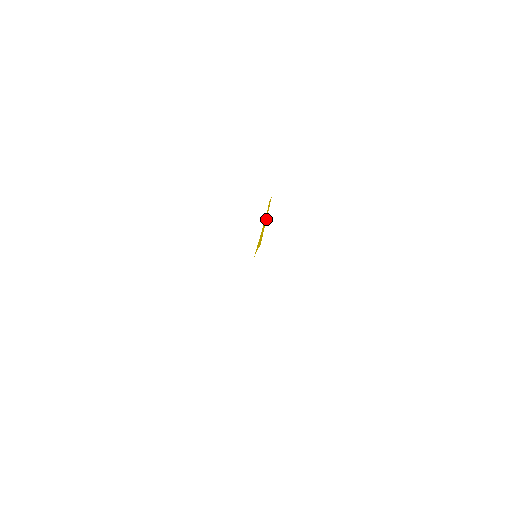
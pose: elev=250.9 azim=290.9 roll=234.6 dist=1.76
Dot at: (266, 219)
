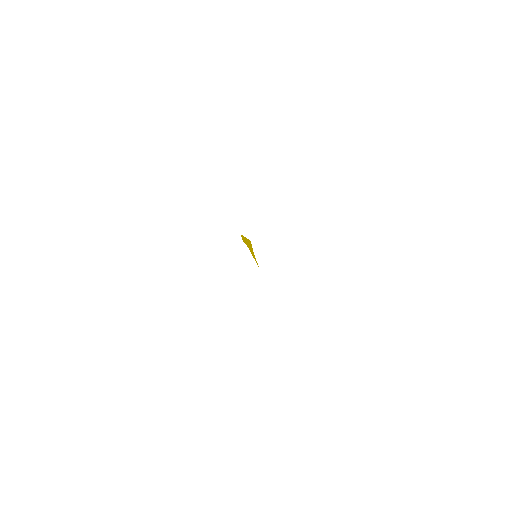
Dot at: occluded
